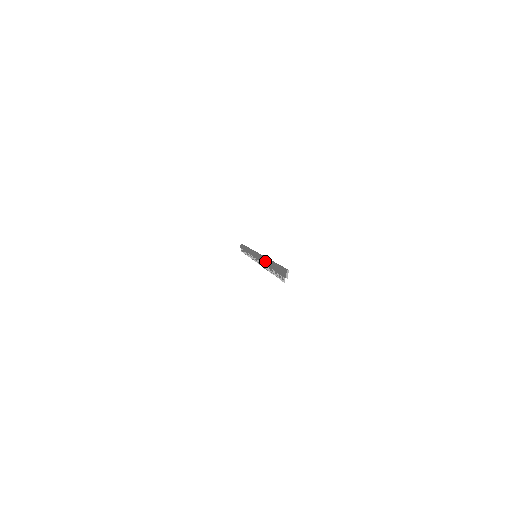
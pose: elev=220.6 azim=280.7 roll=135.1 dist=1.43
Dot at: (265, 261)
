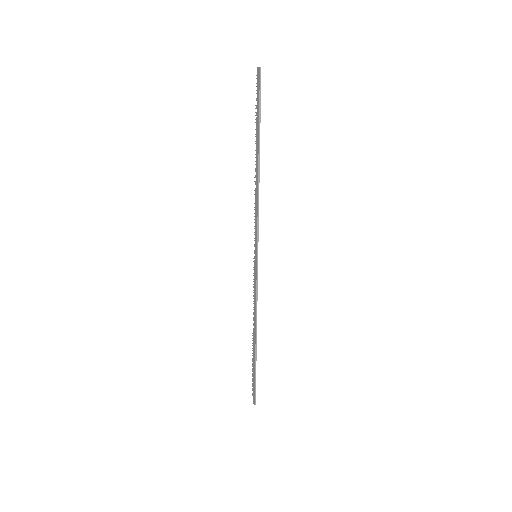
Dot at: (254, 323)
